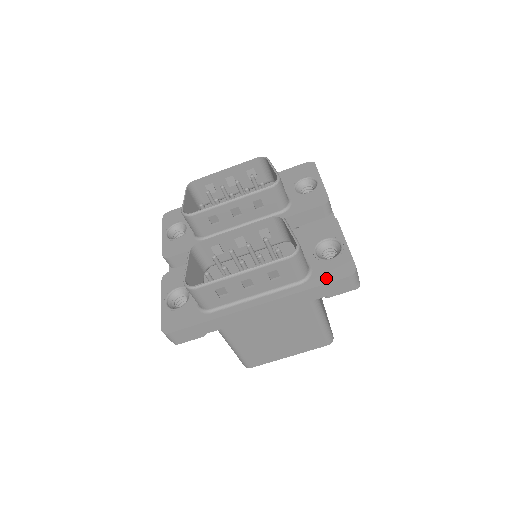
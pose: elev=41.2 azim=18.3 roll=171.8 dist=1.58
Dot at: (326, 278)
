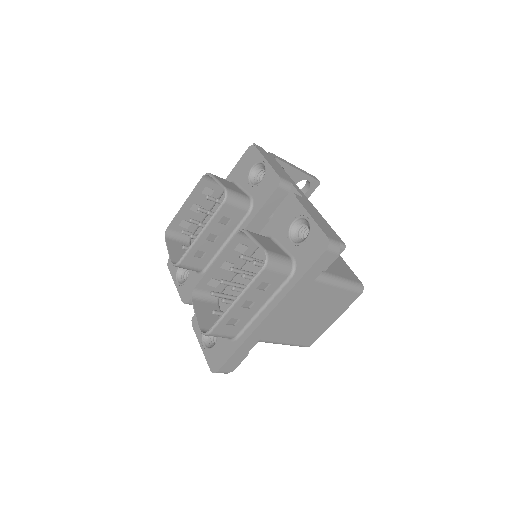
Dot at: (309, 261)
